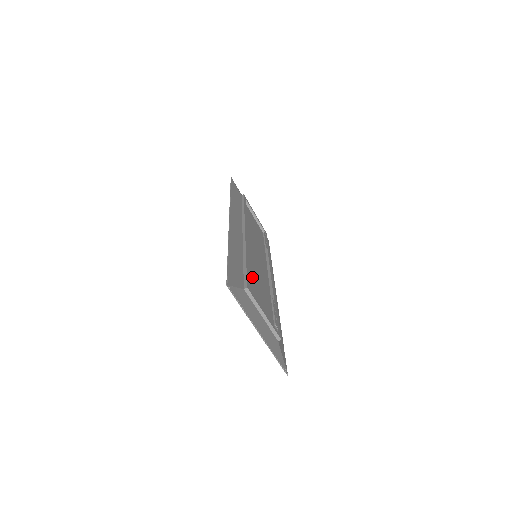
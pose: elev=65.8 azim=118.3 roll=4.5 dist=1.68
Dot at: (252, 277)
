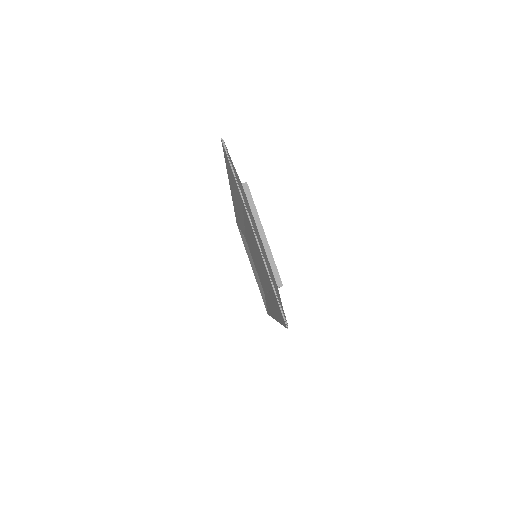
Dot at: occluded
